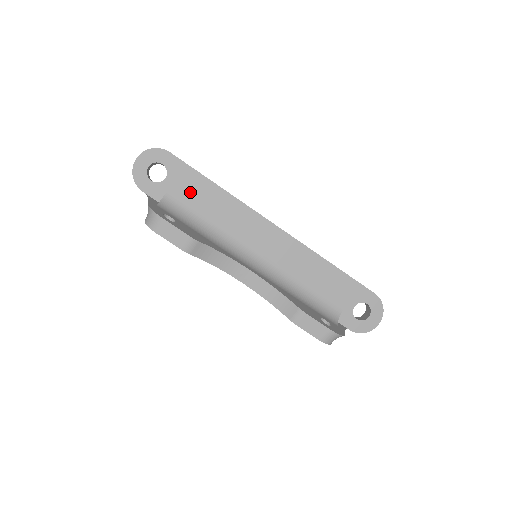
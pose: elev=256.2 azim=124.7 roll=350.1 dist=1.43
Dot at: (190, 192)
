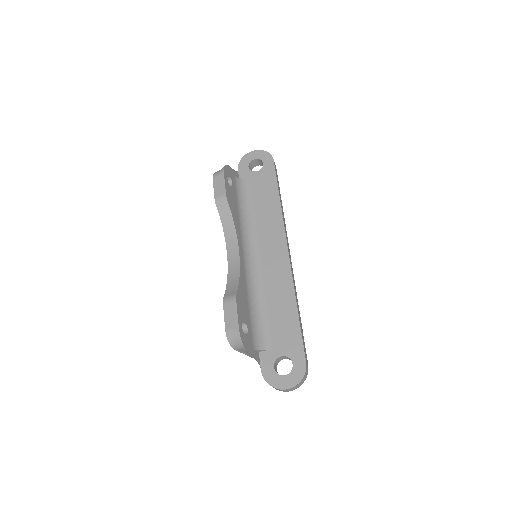
Dot at: (261, 189)
